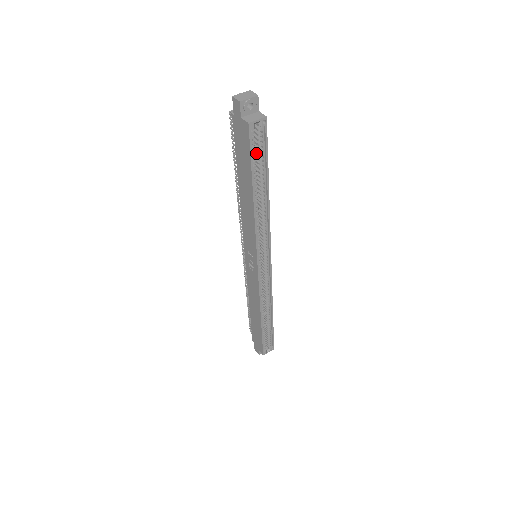
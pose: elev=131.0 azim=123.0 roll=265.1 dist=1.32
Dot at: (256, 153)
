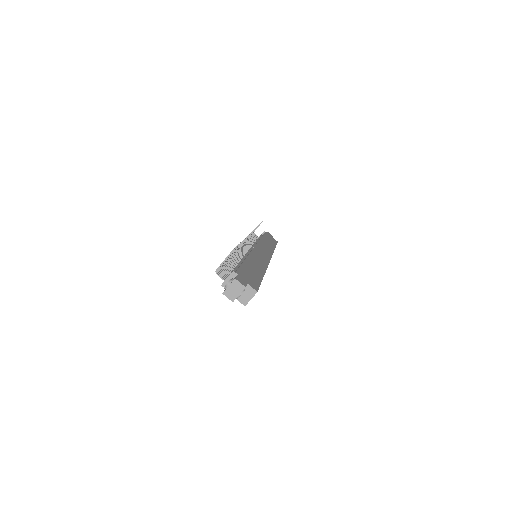
Dot at: occluded
